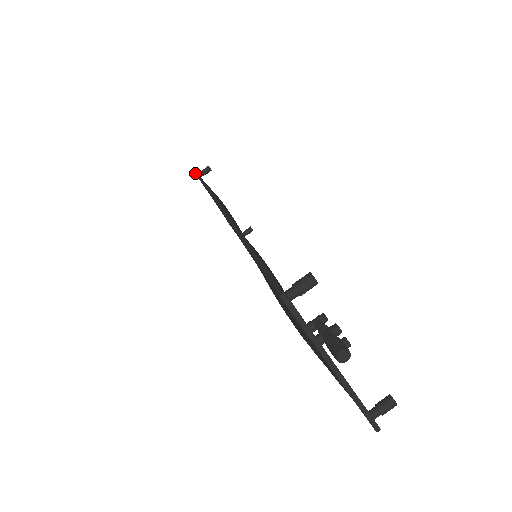
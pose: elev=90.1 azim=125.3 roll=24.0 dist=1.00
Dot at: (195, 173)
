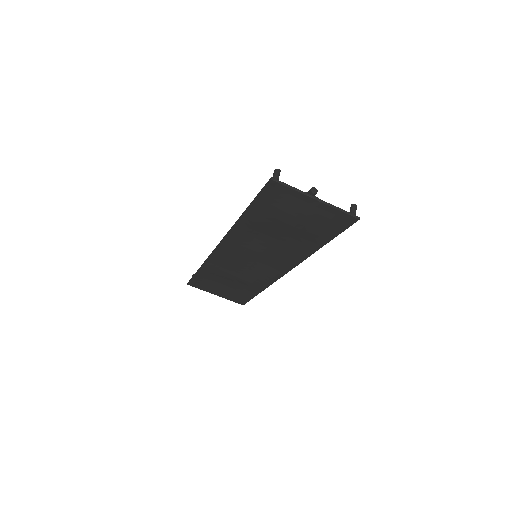
Dot at: (188, 282)
